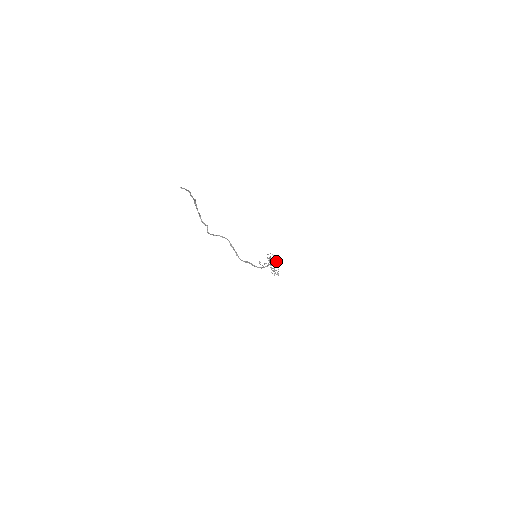
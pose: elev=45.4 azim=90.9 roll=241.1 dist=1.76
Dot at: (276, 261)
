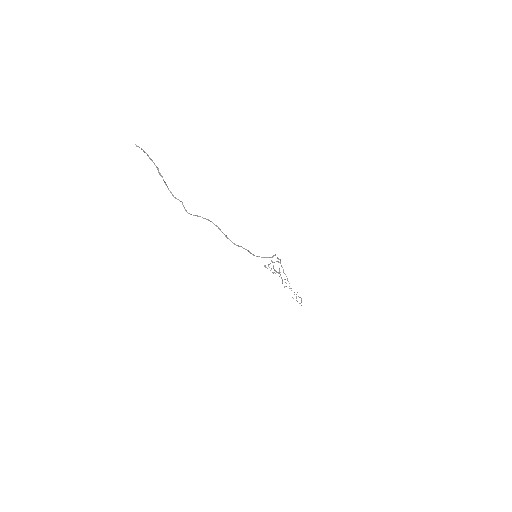
Dot at: (280, 259)
